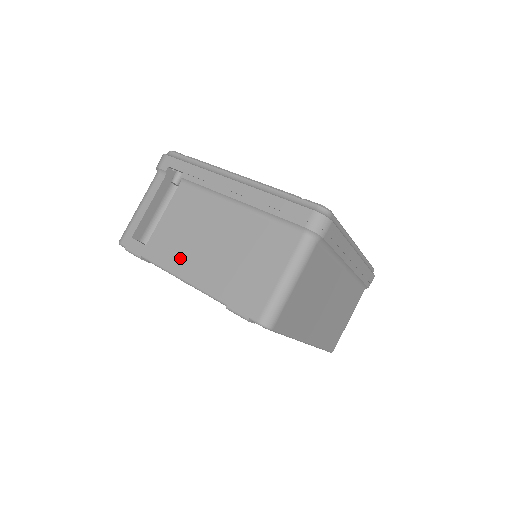
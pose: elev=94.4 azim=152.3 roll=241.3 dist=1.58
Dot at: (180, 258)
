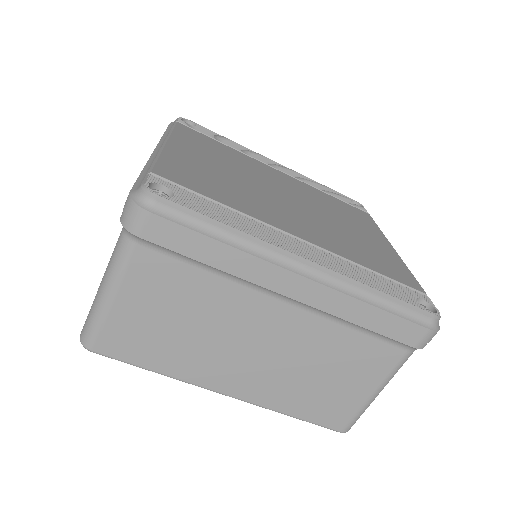
Dot at: occluded
